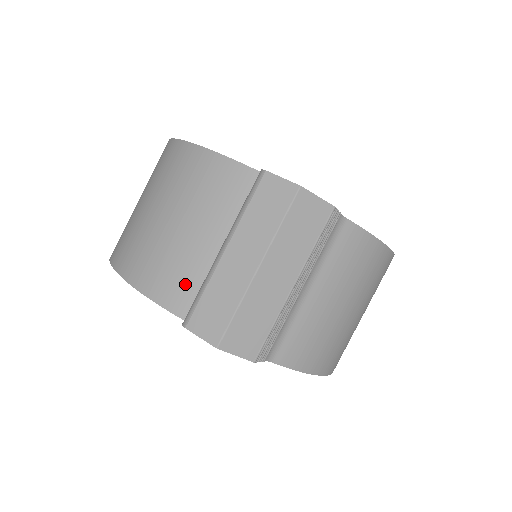
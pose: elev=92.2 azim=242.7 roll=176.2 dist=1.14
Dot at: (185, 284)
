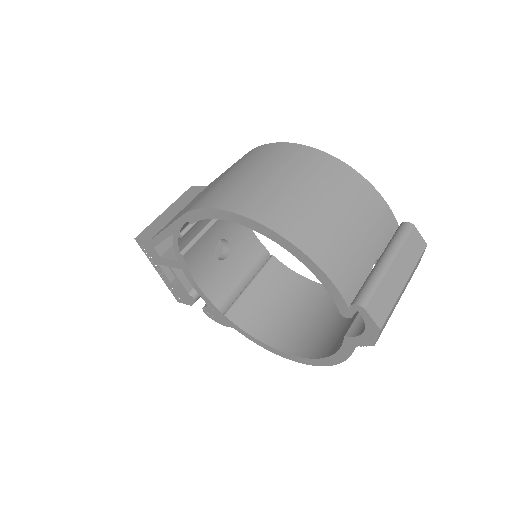
Dot at: (351, 275)
